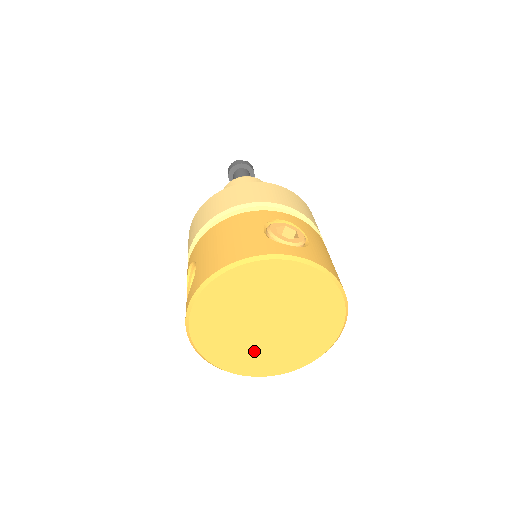
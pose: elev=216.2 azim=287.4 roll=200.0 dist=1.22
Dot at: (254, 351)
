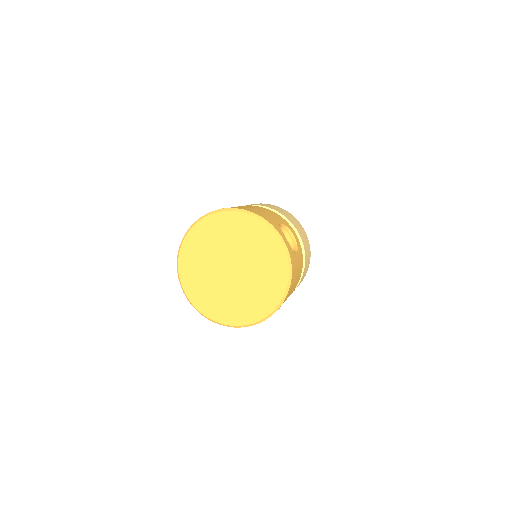
Dot at: (244, 297)
